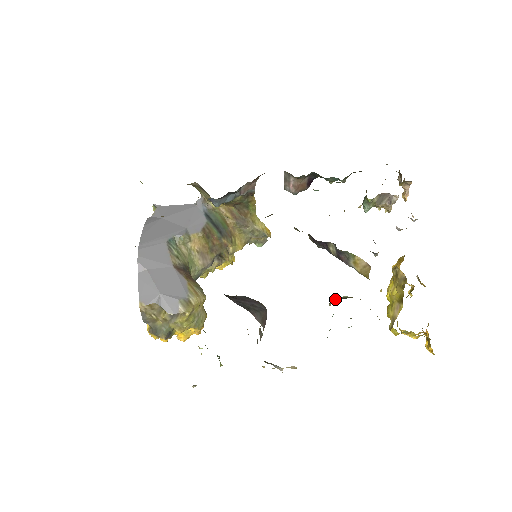
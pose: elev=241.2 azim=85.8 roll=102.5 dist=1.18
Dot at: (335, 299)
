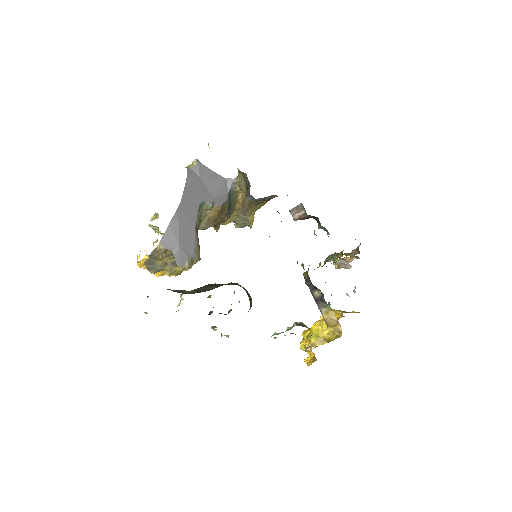
Dot at: (298, 323)
